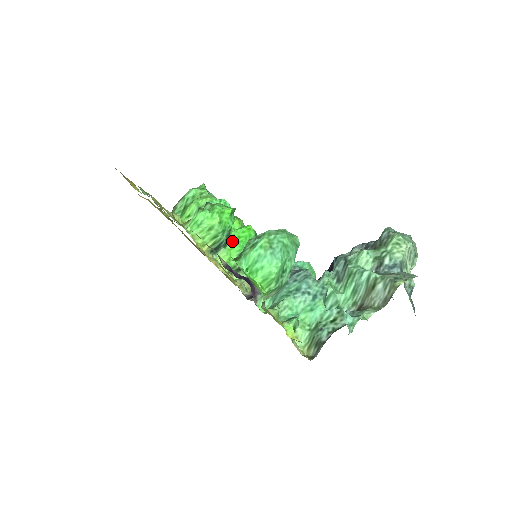
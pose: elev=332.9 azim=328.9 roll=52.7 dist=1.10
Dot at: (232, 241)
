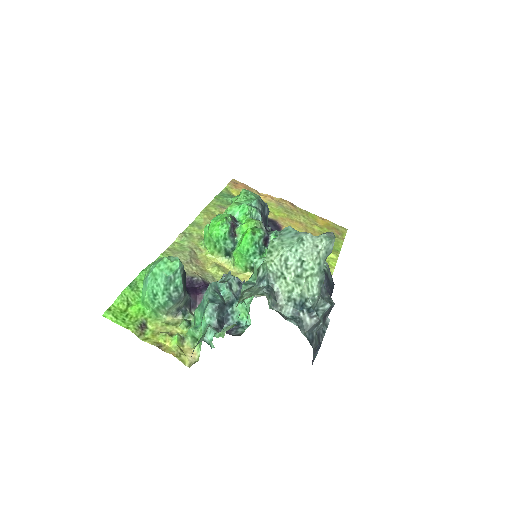
Dot at: (238, 245)
